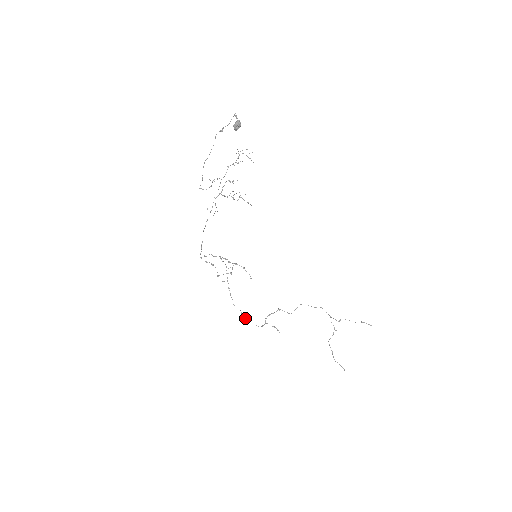
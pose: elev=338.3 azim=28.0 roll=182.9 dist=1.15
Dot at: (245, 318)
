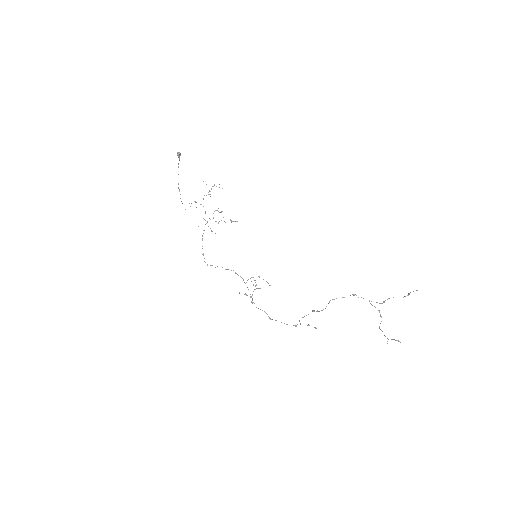
Dot at: occluded
